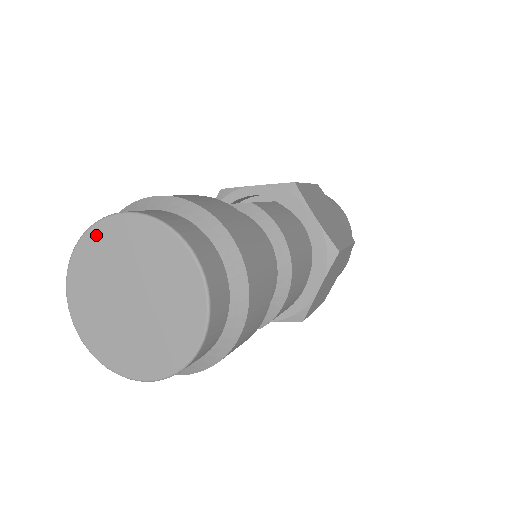
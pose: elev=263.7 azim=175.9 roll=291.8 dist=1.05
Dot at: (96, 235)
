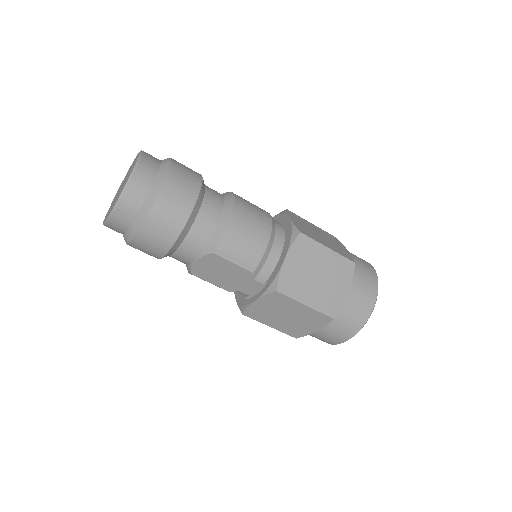
Dot at: occluded
